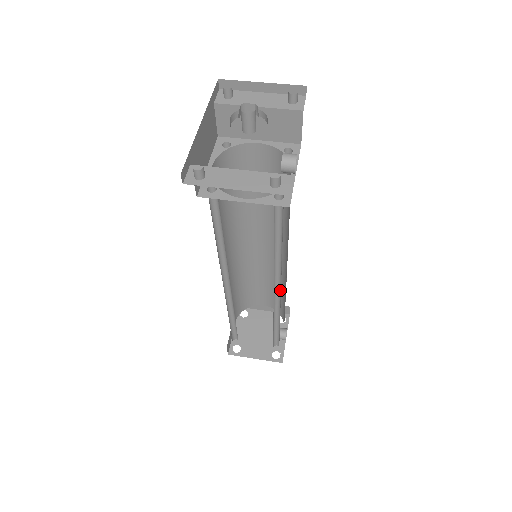
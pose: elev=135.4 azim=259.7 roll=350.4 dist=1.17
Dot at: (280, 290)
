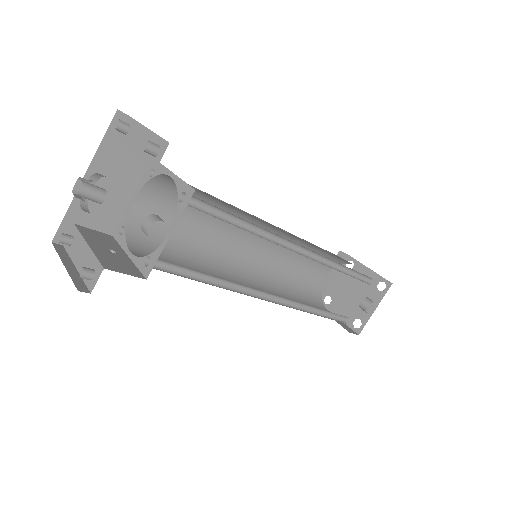
Dot at: occluded
